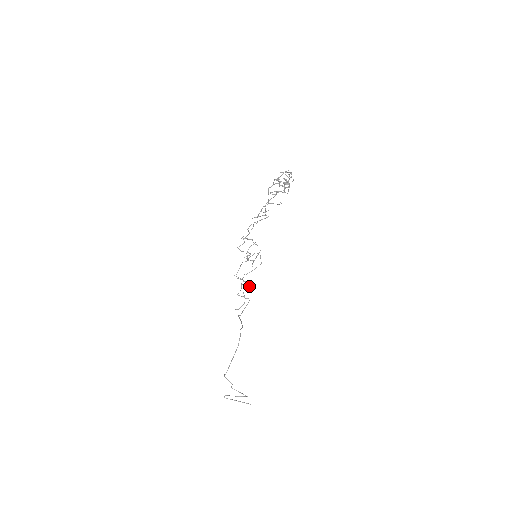
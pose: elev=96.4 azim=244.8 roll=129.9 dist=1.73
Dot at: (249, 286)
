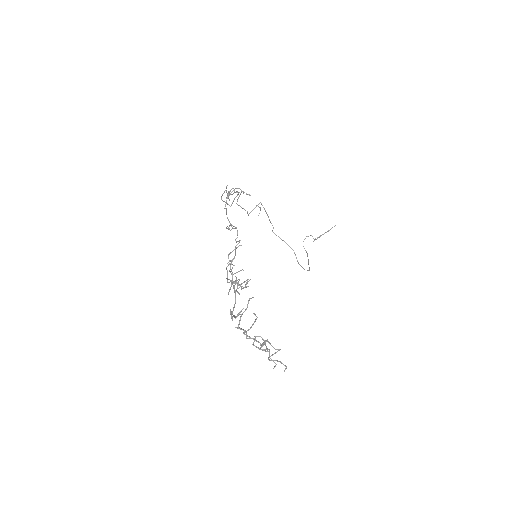
Dot at: occluded
